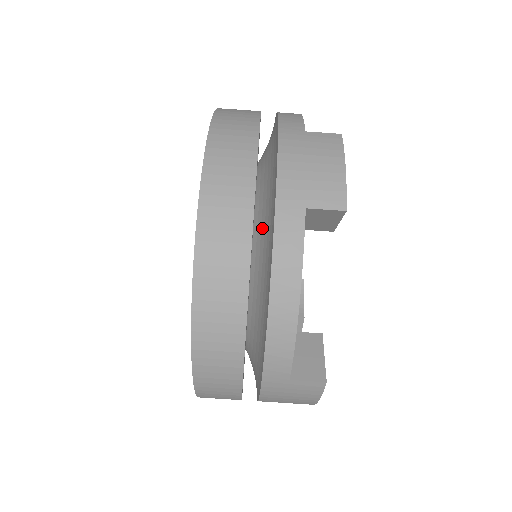
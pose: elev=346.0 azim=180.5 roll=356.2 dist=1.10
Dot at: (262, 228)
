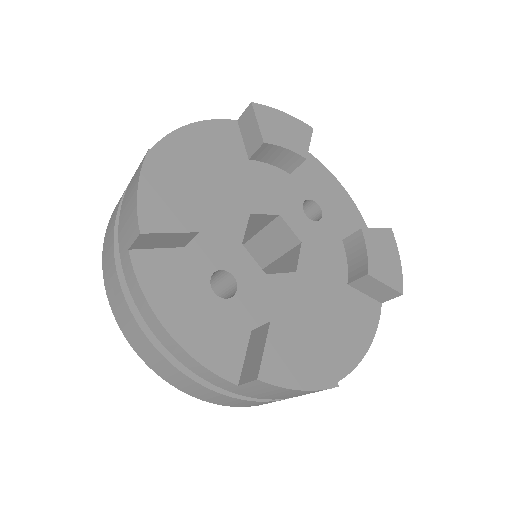
Dot at: occluded
